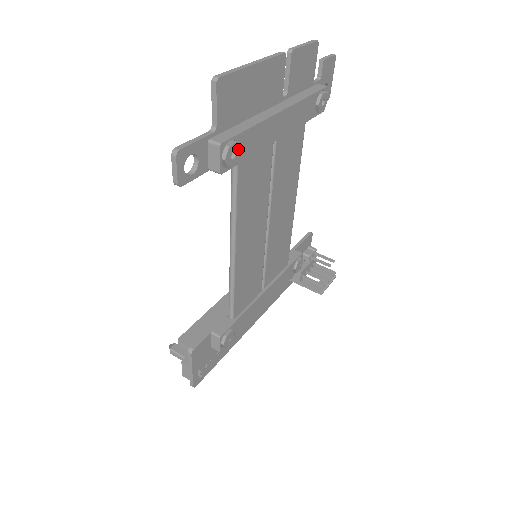
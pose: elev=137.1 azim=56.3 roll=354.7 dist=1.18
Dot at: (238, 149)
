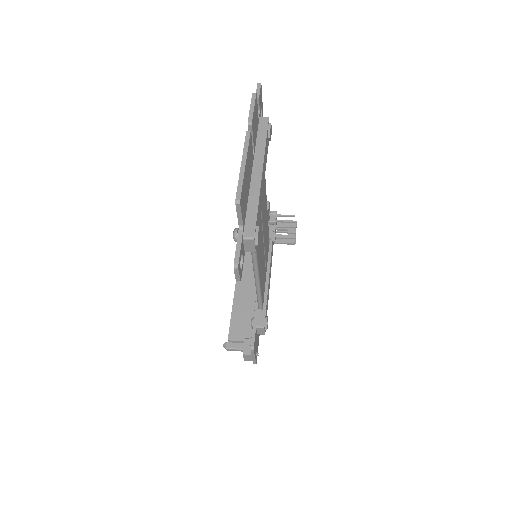
Dot at: (259, 229)
